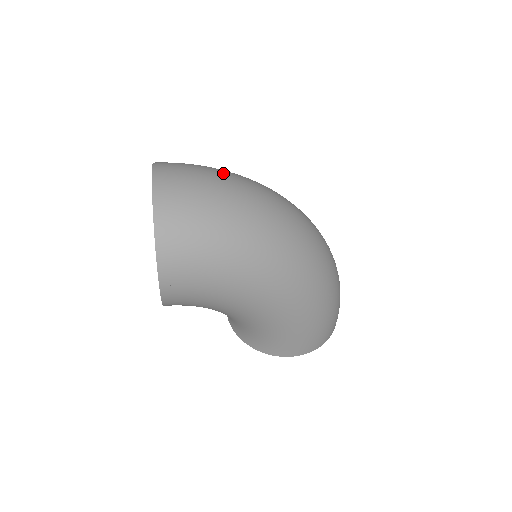
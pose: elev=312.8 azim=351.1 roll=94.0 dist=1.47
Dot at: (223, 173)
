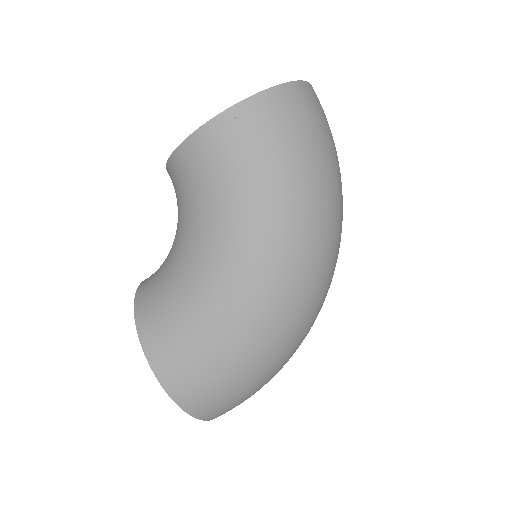
Dot at: occluded
